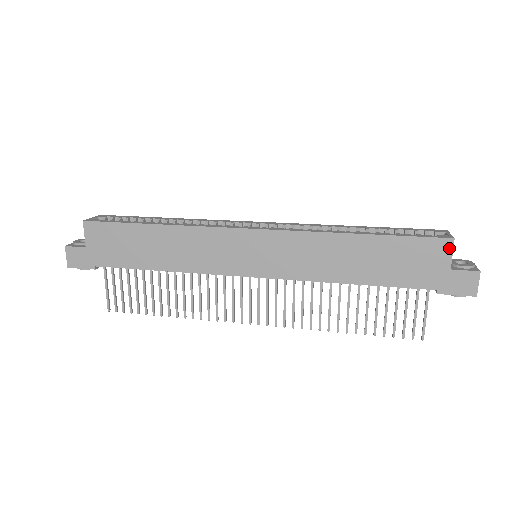
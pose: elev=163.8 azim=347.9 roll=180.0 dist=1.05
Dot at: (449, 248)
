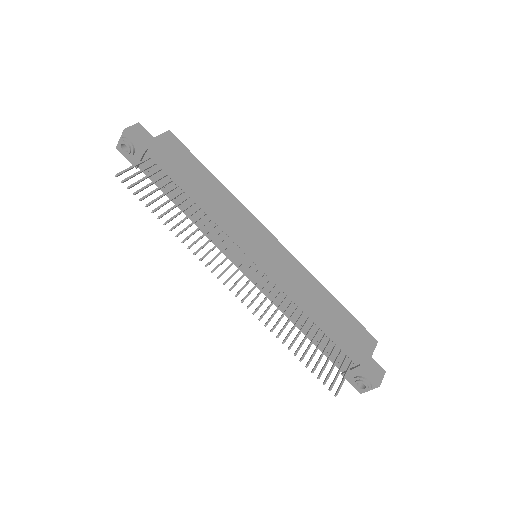
Dot at: (374, 344)
